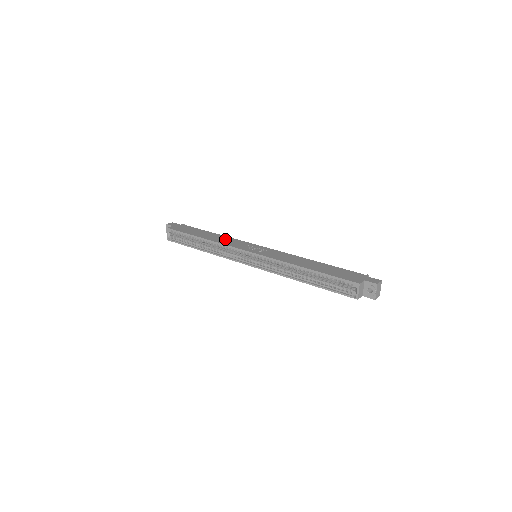
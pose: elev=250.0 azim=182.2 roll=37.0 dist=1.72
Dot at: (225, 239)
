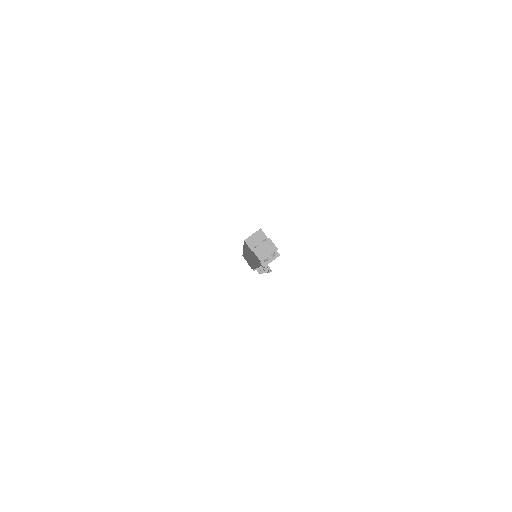
Dot at: occluded
